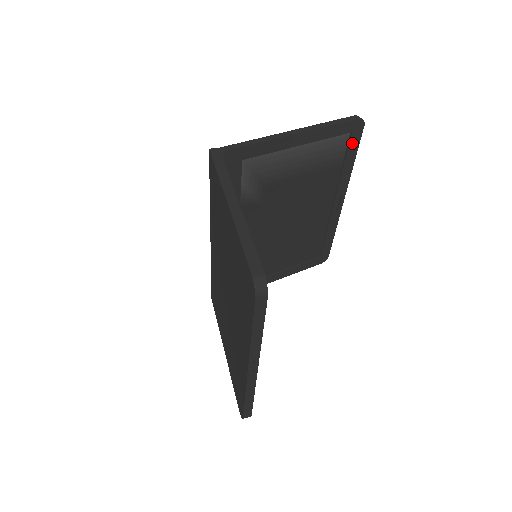
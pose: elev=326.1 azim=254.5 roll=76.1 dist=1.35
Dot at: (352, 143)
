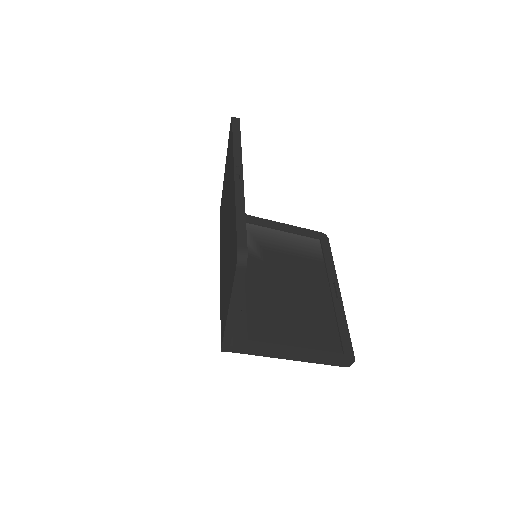
Dot at: (324, 247)
